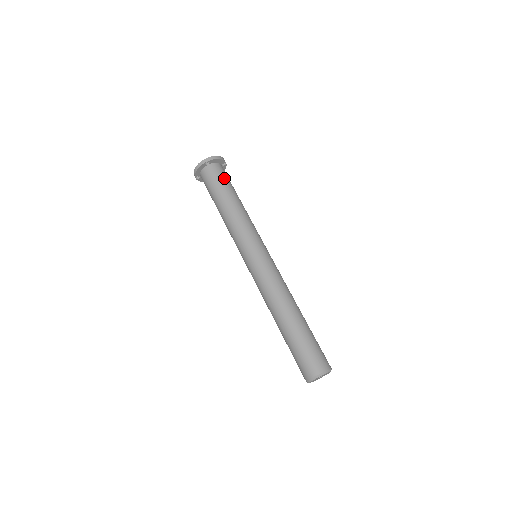
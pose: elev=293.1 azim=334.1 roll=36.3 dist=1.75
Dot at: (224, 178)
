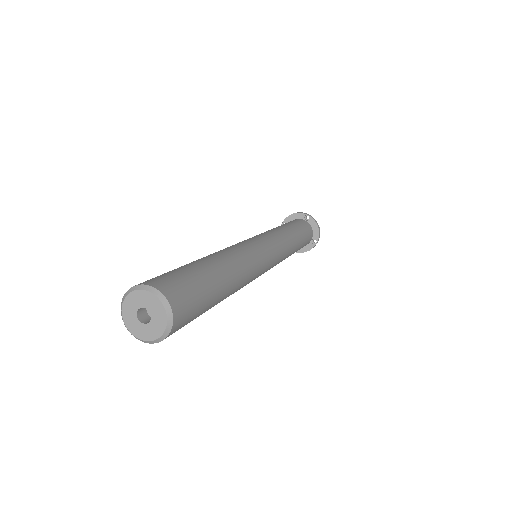
Dot at: (306, 231)
